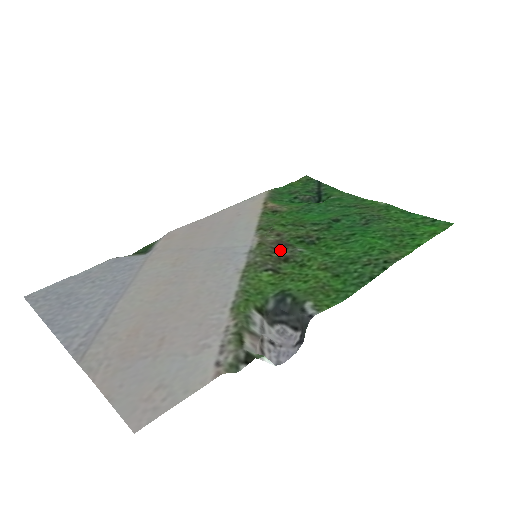
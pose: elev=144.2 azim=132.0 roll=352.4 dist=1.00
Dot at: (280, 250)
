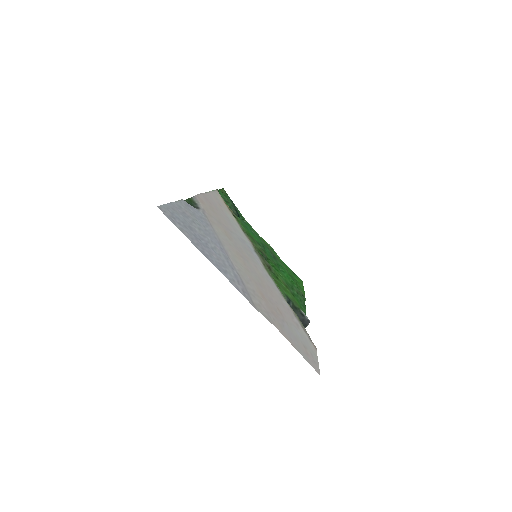
Dot at: (263, 258)
